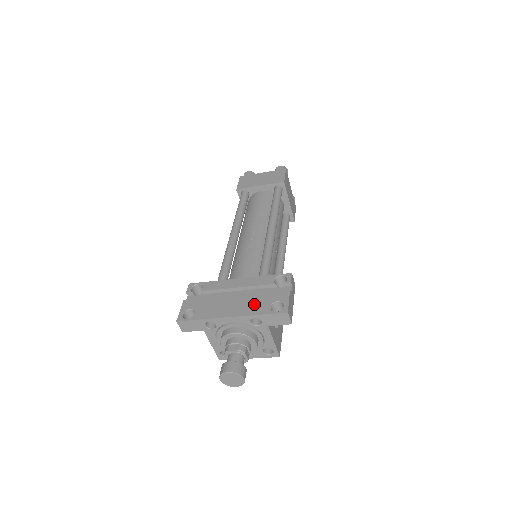
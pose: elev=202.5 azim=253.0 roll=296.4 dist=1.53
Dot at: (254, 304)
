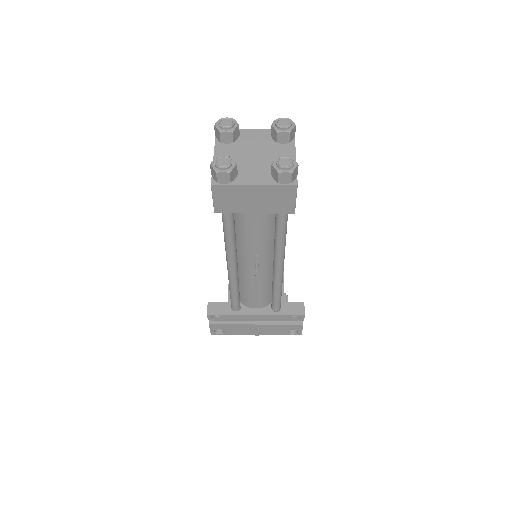
Dot at: (274, 330)
